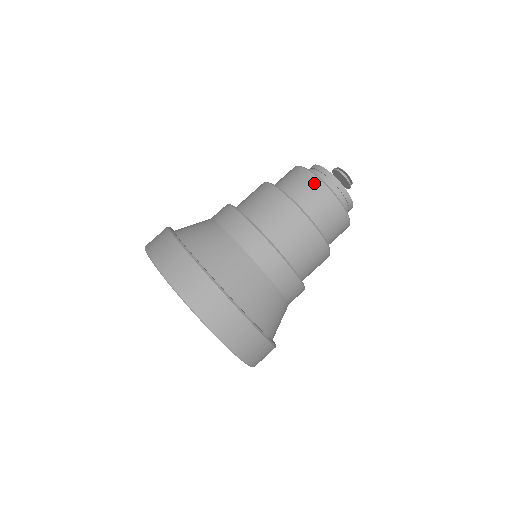
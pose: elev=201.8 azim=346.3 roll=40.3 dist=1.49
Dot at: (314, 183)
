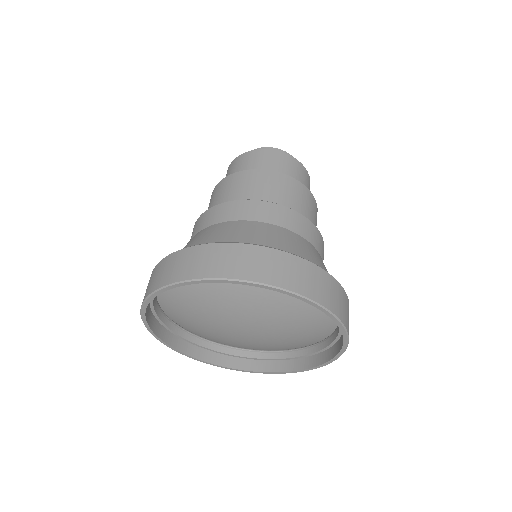
Dot at: (228, 171)
